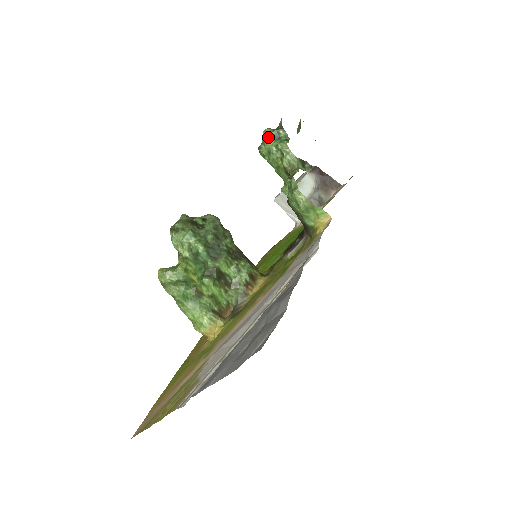
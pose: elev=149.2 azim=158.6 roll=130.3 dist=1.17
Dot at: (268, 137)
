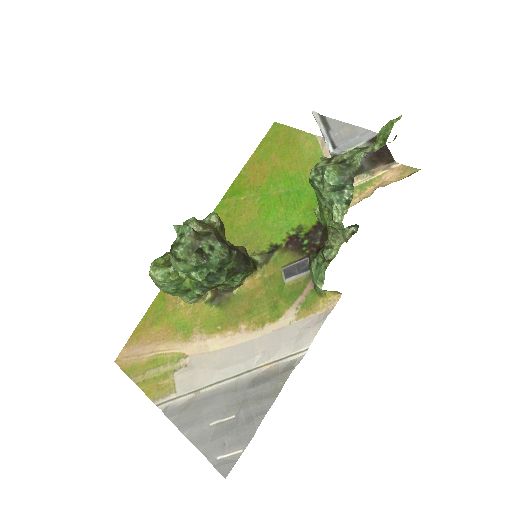
Dot at: (328, 186)
